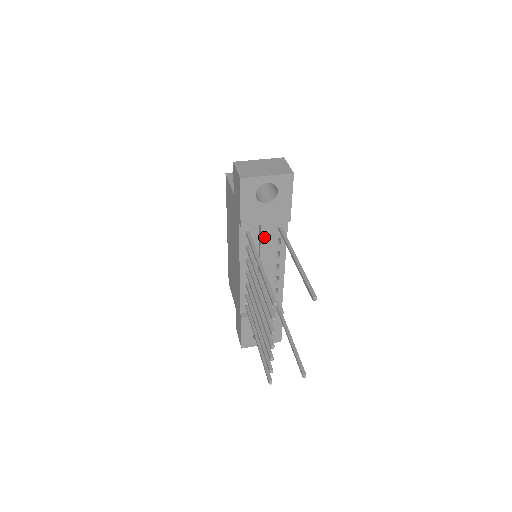
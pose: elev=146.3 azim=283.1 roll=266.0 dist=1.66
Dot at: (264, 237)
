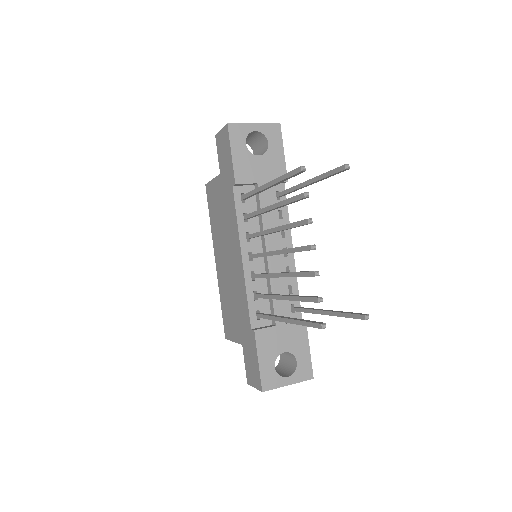
Dot at: (263, 201)
